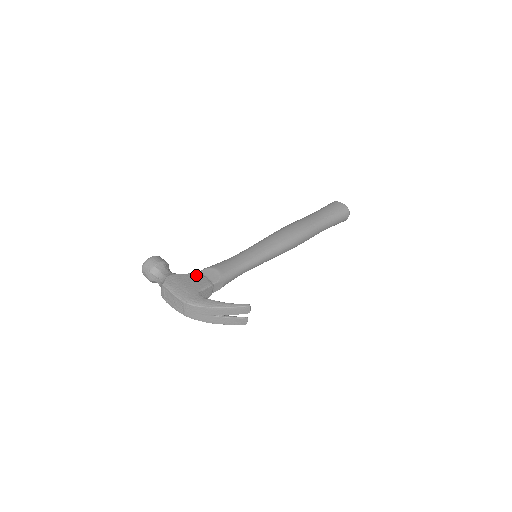
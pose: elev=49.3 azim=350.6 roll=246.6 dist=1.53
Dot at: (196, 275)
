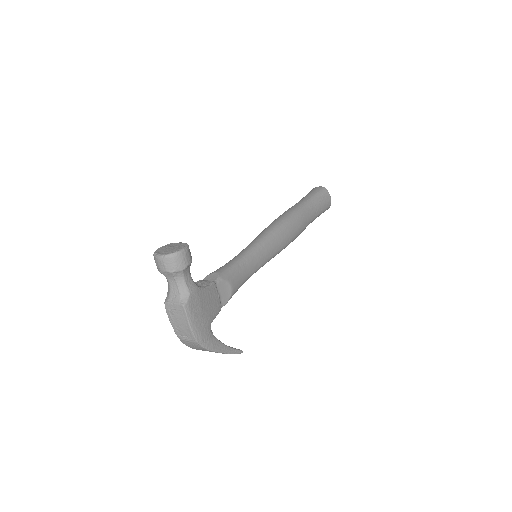
Dot at: (213, 292)
